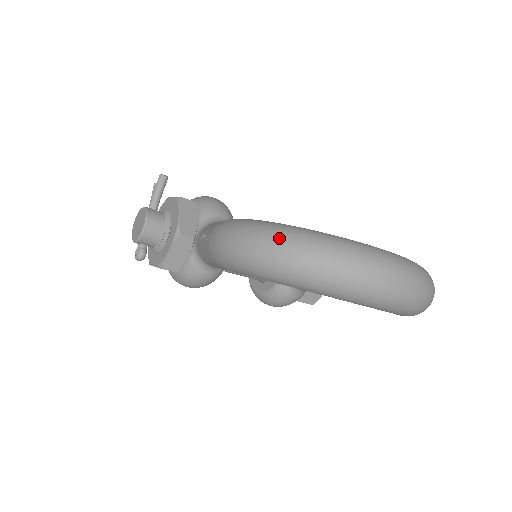
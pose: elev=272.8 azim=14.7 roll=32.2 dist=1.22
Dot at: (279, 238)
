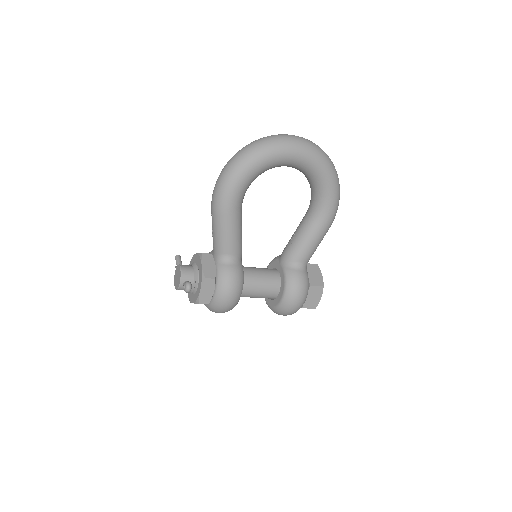
Dot at: (233, 156)
